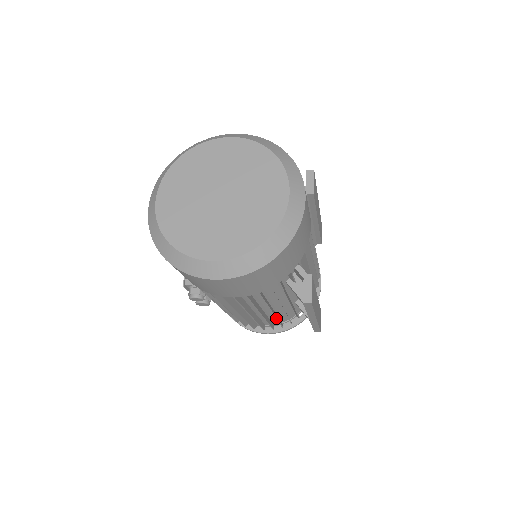
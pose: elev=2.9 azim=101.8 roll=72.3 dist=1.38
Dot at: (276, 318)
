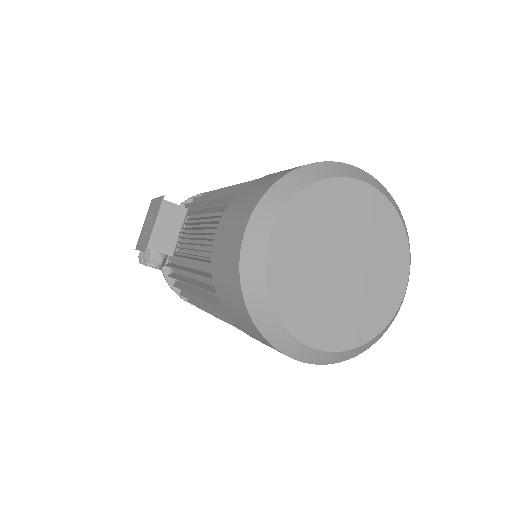
Dot at: occluded
